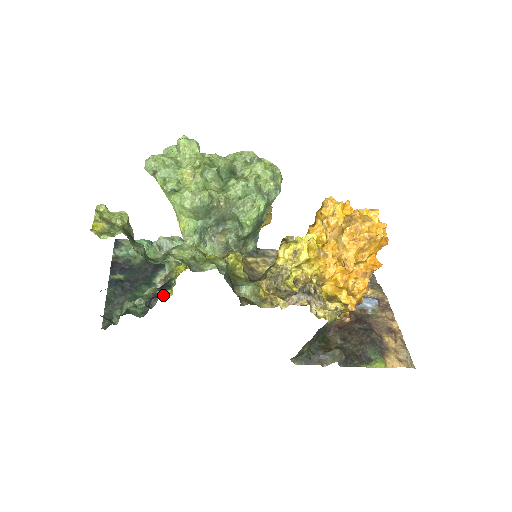
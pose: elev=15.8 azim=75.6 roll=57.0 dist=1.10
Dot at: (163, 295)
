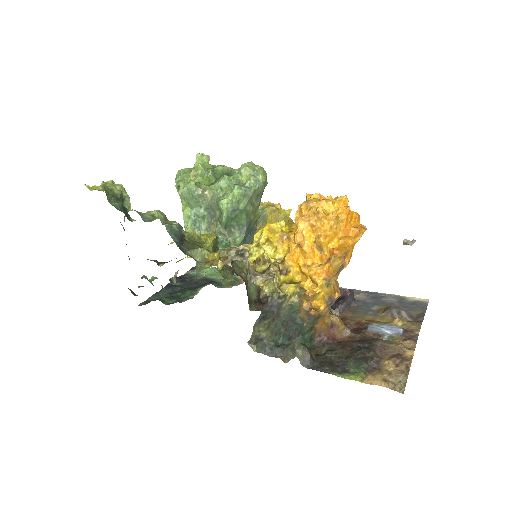
Dot at: occluded
